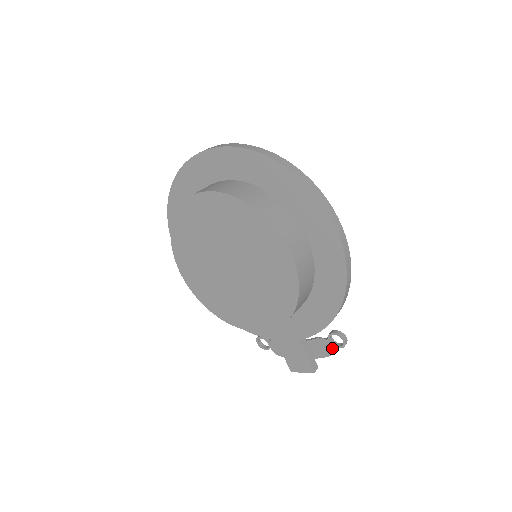
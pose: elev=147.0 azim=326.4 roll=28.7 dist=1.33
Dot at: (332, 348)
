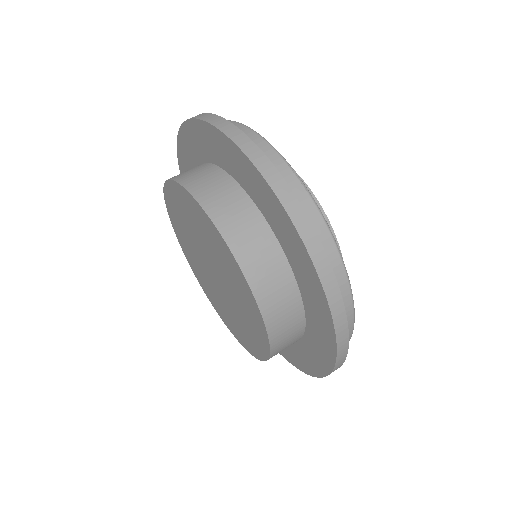
Dot at: occluded
